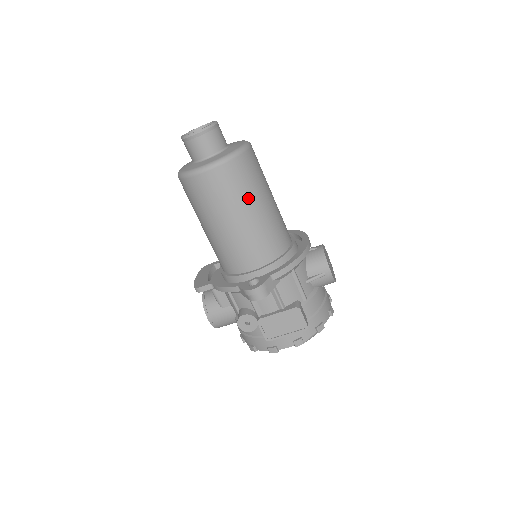
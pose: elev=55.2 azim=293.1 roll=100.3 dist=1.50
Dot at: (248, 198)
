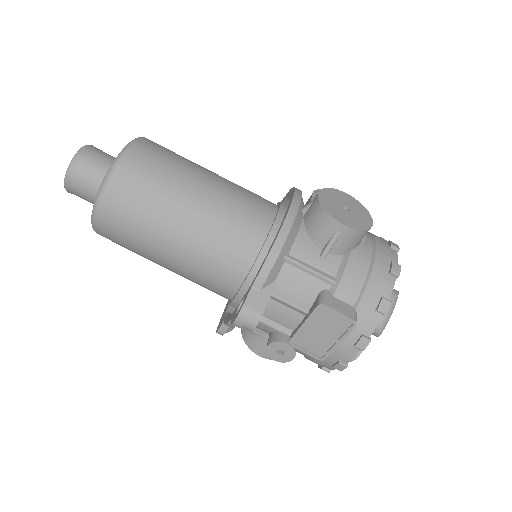
Dot at: (164, 210)
